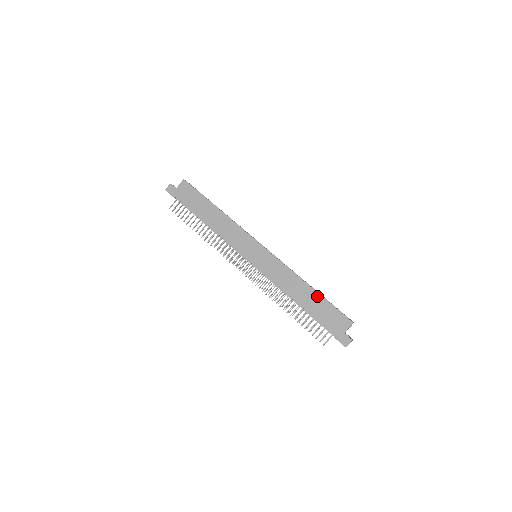
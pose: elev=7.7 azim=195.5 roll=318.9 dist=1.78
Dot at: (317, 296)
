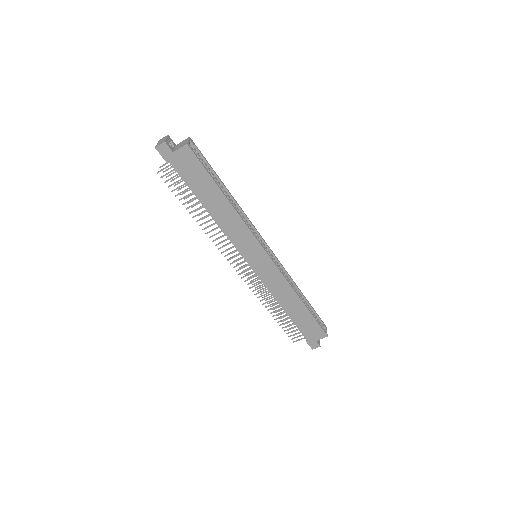
Dot at: (306, 311)
